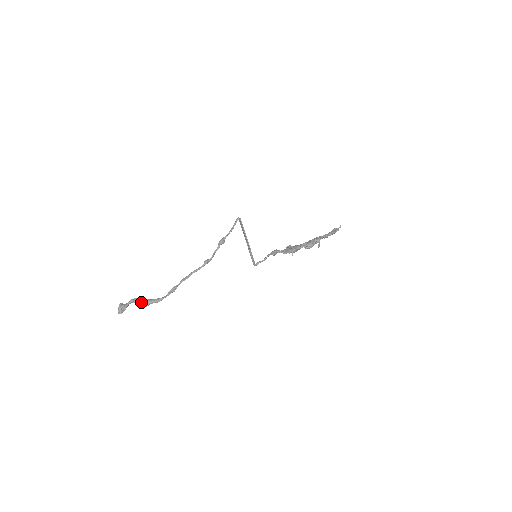
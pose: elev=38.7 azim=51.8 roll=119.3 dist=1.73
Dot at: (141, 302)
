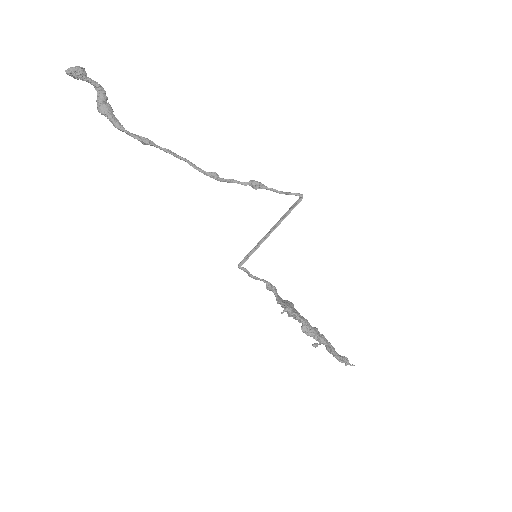
Dot at: (102, 100)
